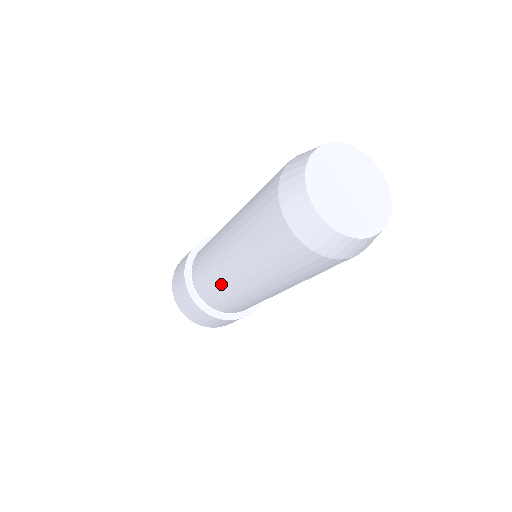
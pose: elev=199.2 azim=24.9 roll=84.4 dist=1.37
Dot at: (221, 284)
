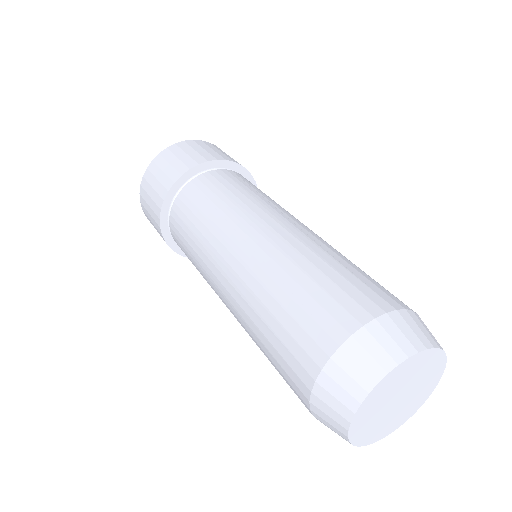
Dot at: (200, 264)
